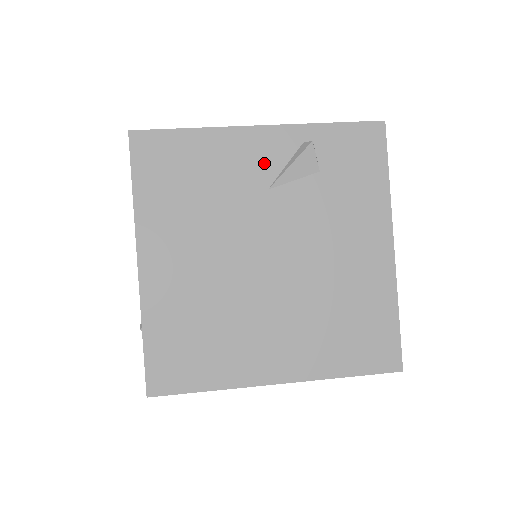
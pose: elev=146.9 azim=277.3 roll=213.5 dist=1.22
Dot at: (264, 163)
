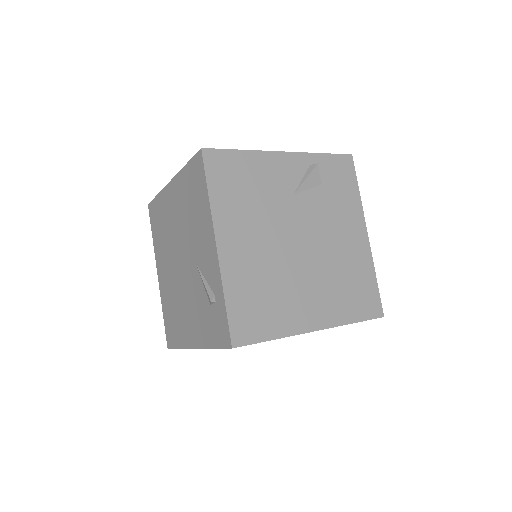
Dot at: (289, 177)
